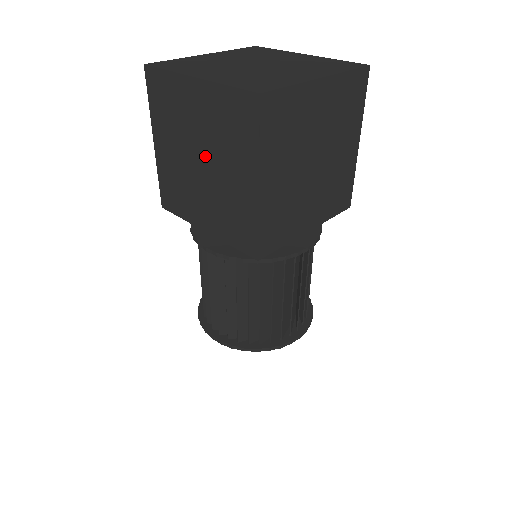
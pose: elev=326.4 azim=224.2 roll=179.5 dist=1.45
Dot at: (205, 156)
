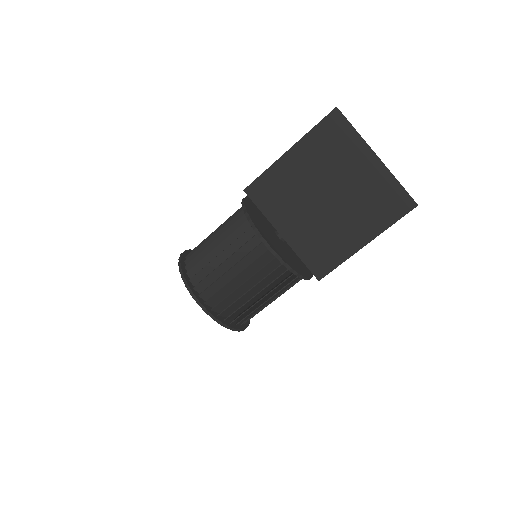
Dot at: (336, 198)
